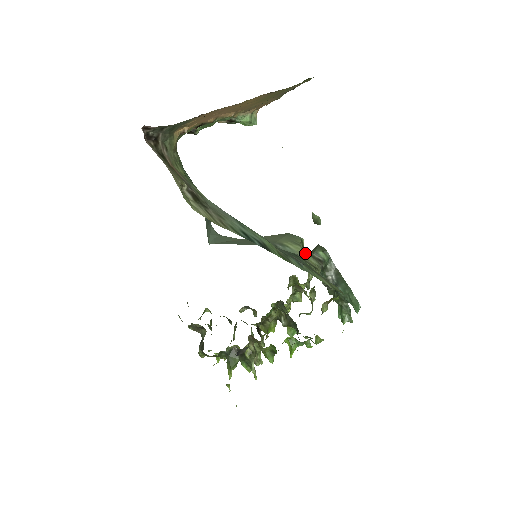
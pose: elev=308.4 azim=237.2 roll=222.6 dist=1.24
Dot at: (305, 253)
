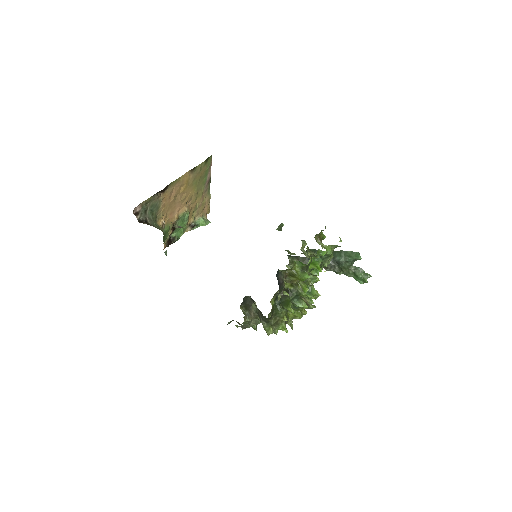
Dot at: (295, 254)
